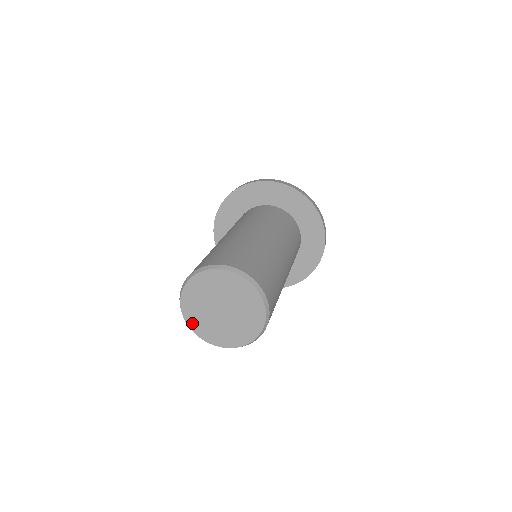
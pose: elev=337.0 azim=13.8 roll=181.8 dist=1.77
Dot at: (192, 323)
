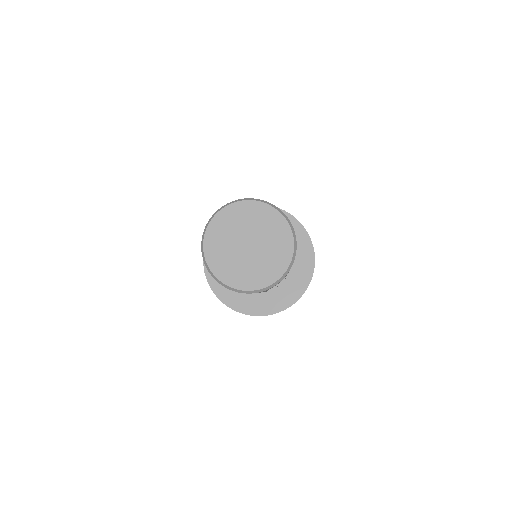
Dot at: (243, 284)
